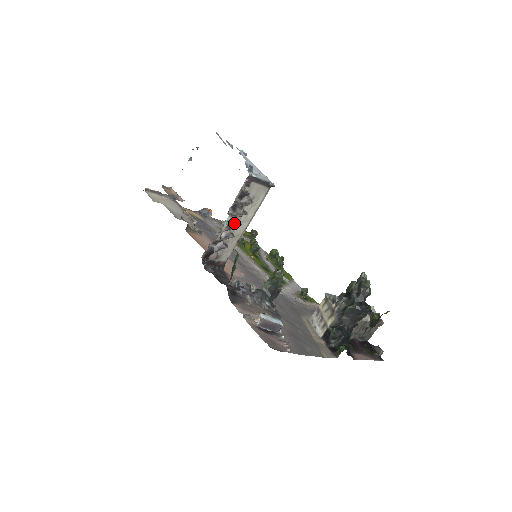
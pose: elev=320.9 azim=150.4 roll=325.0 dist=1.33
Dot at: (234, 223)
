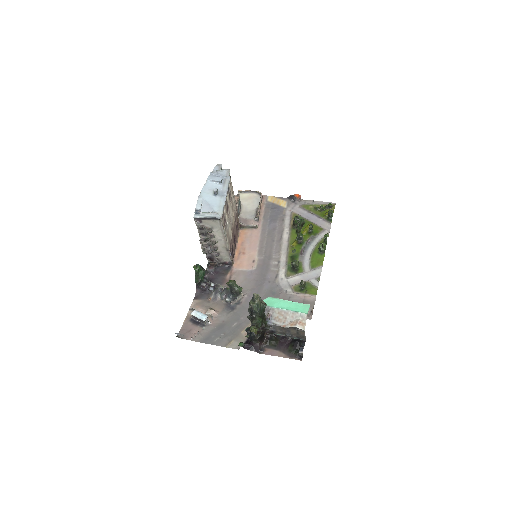
Dot at: (210, 243)
